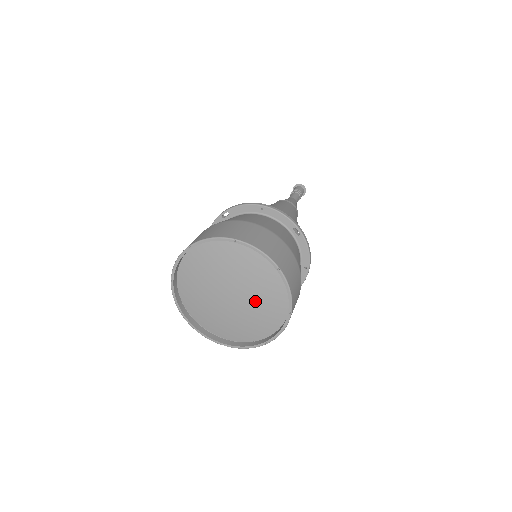
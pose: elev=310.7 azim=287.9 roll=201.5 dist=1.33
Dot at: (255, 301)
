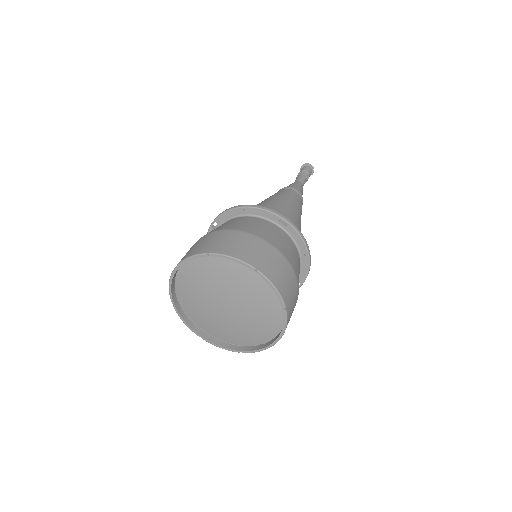
Dot at: (250, 305)
